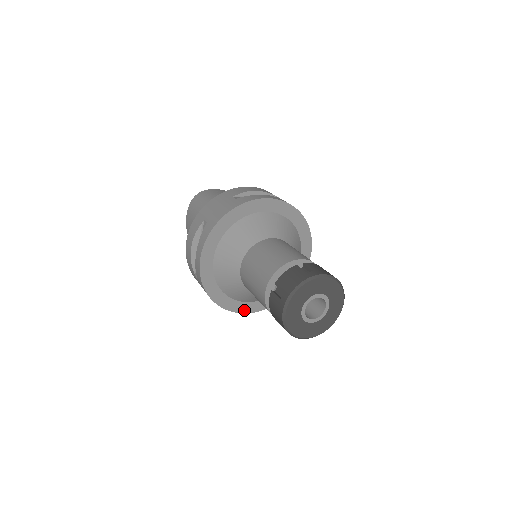
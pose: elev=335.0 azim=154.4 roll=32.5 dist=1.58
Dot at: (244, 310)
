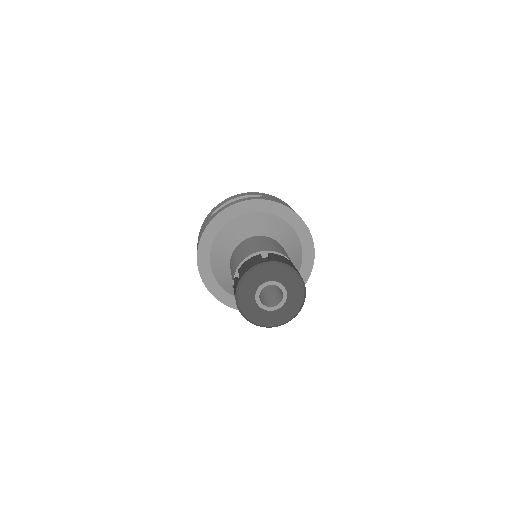
Dot at: (204, 275)
